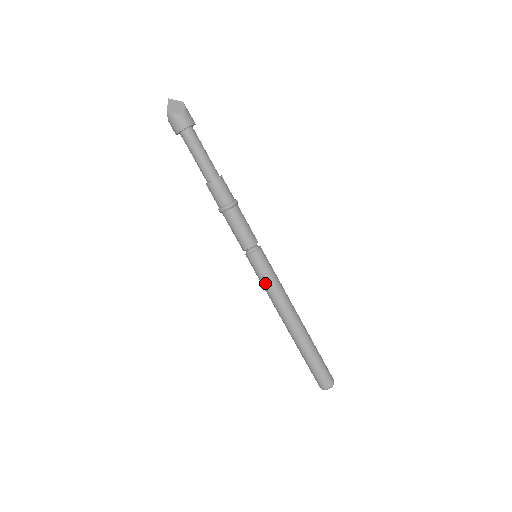
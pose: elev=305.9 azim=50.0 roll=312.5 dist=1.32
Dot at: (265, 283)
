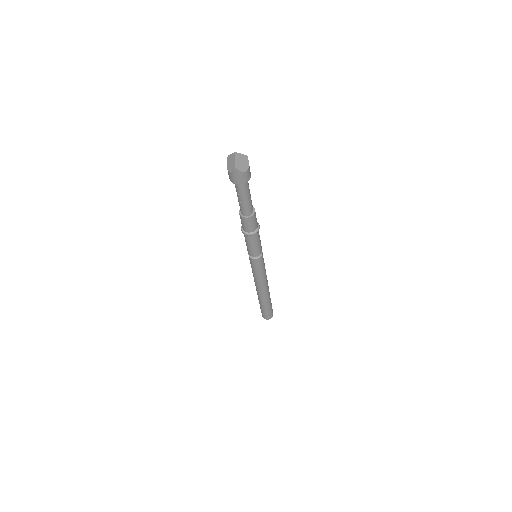
Dot at: (258, 274)
